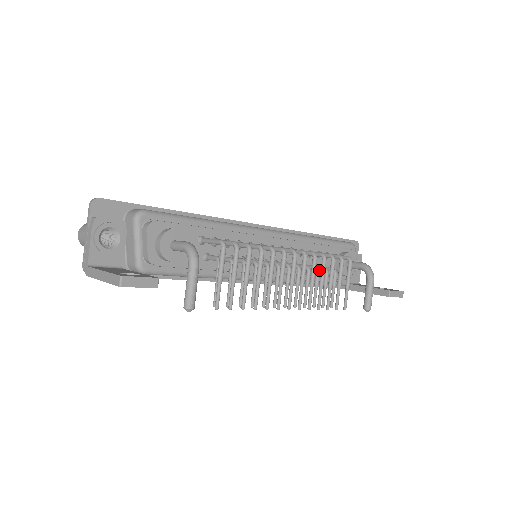
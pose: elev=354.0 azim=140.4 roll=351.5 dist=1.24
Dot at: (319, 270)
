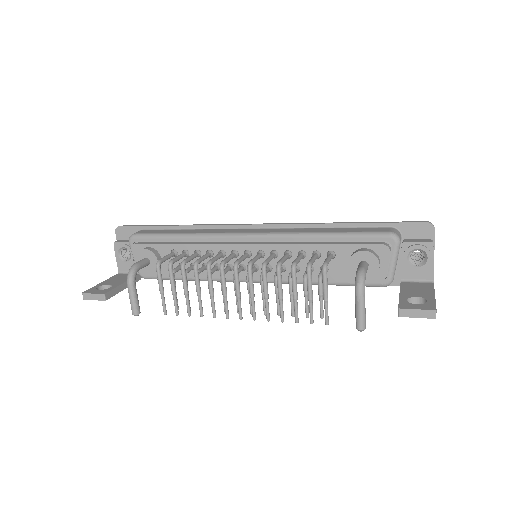
Dot at: (290, 278)
